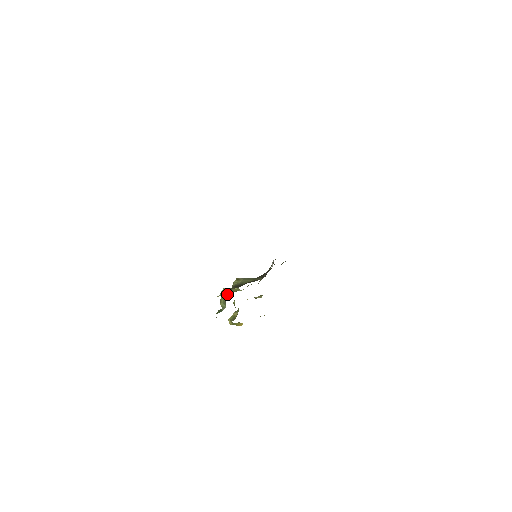
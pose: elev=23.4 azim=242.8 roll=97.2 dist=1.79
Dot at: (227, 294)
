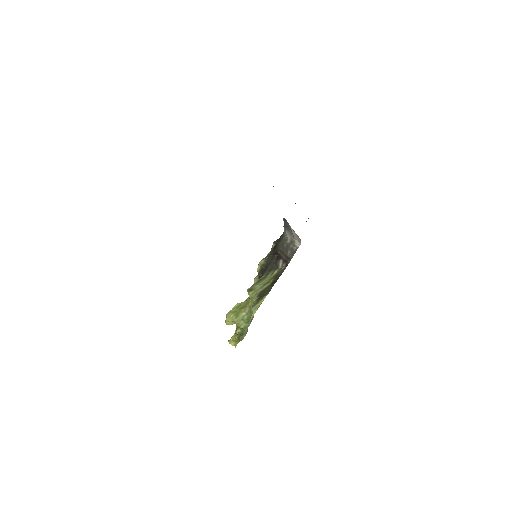
Dot at: (242, 313)
